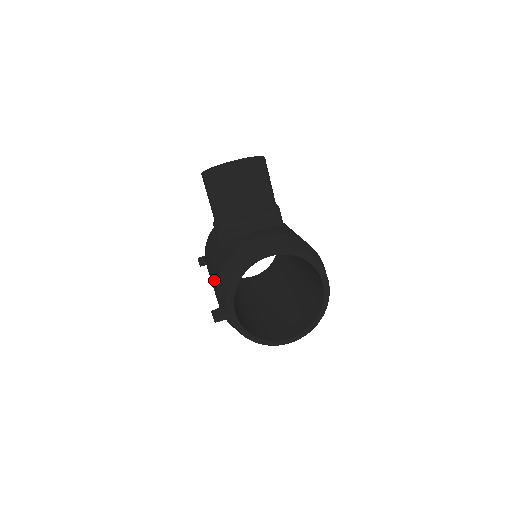
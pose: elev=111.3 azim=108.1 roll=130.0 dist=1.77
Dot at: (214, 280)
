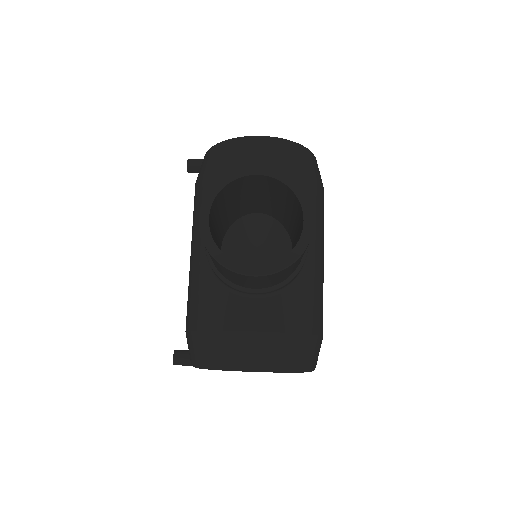
Dot at: (188, 305)
